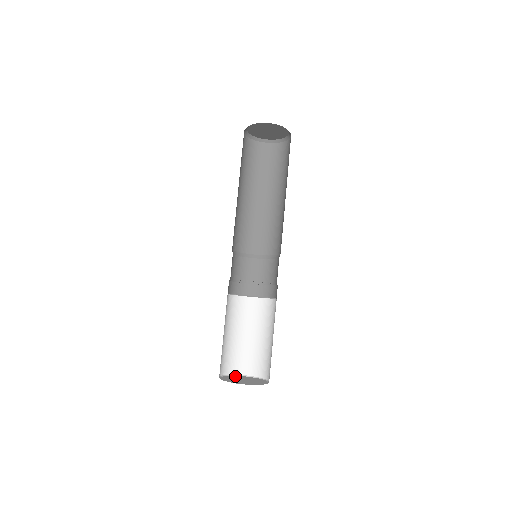
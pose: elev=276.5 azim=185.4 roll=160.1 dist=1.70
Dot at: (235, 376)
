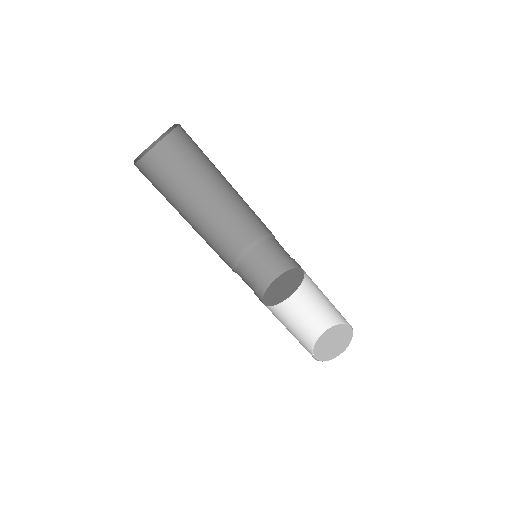
Dot at: (320, 339)
